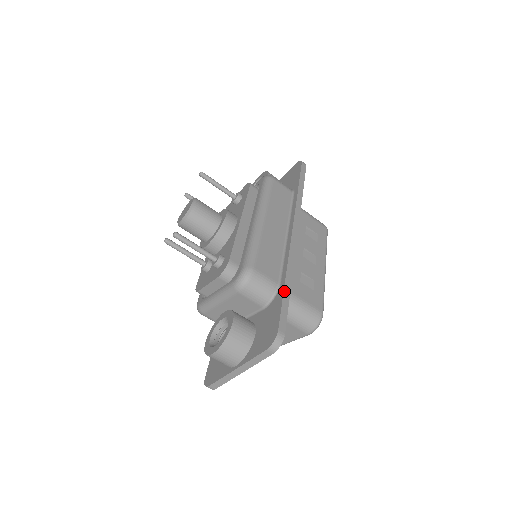
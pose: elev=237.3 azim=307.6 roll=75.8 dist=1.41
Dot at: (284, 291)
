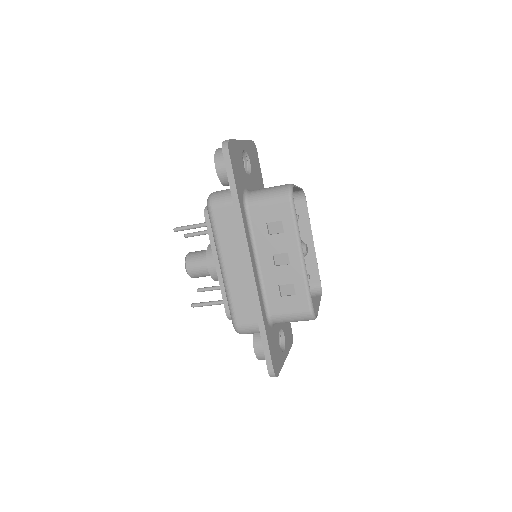
Dot at: (261, 337)
